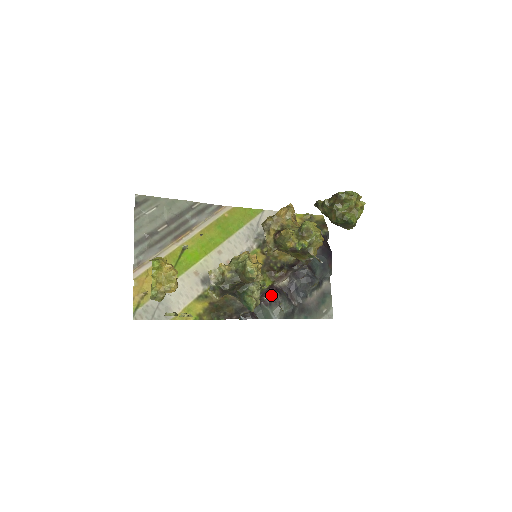
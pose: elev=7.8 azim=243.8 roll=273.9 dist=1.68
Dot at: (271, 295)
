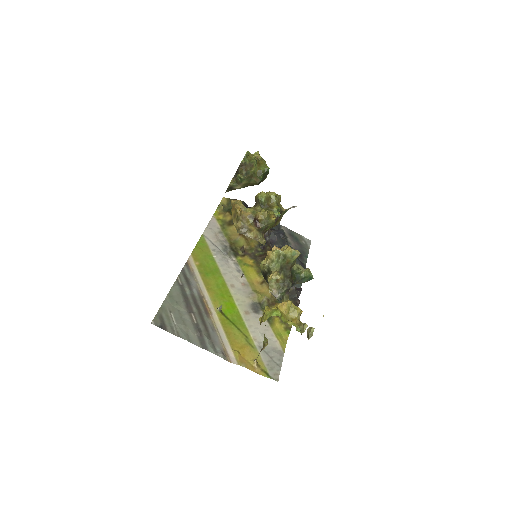
Dot at: occluded
